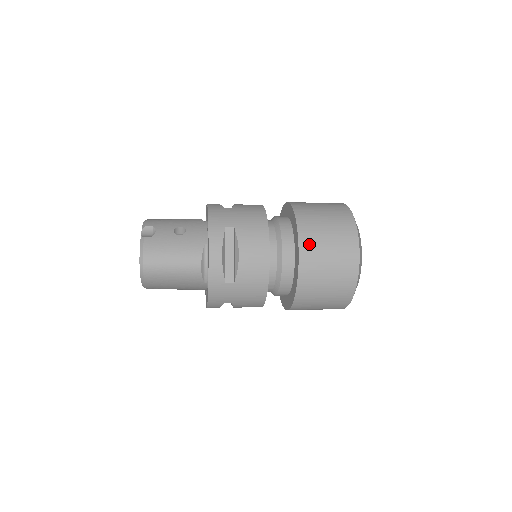
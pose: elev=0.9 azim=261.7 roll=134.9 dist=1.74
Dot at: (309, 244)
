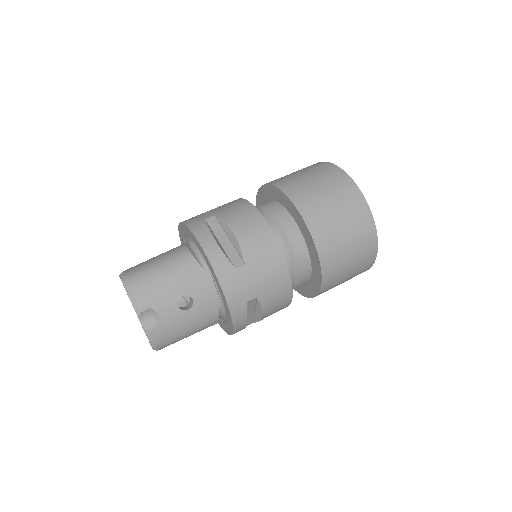
Dot at: (331, 279)
